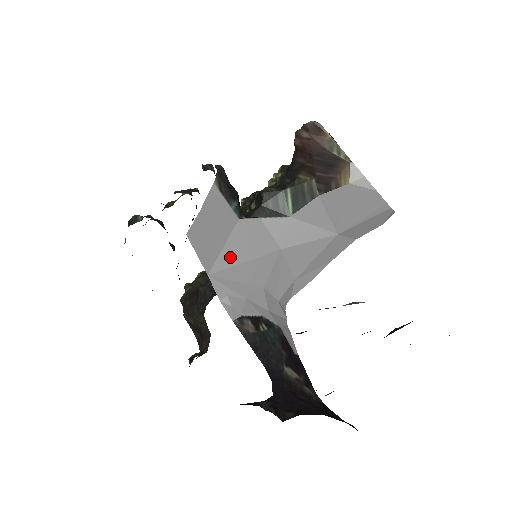
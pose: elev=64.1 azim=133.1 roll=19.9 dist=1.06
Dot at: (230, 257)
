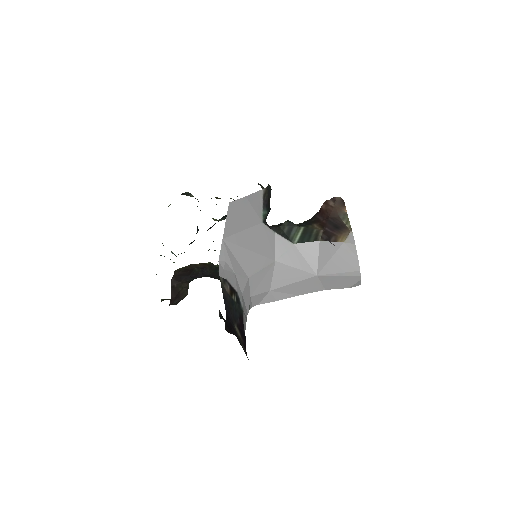
Dot at: (243, 240)
